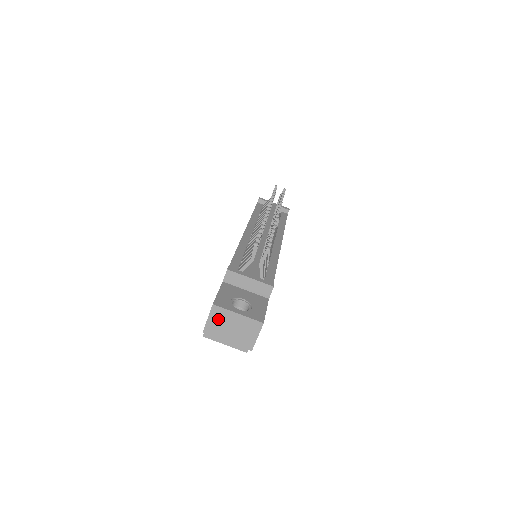
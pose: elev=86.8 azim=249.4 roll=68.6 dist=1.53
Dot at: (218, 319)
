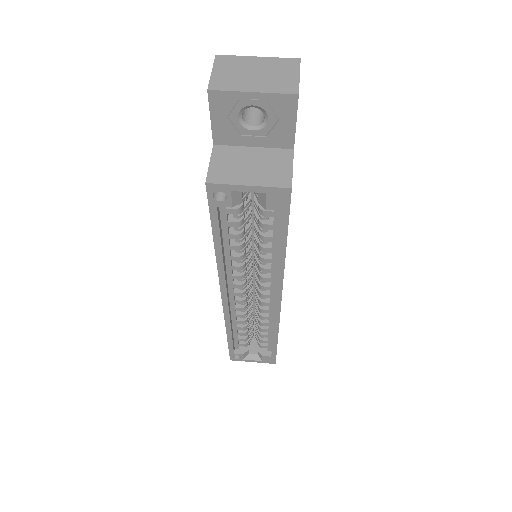
Dot at: (229, 69)
